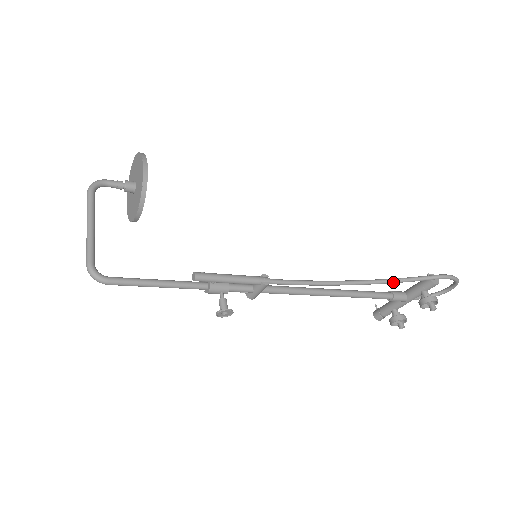
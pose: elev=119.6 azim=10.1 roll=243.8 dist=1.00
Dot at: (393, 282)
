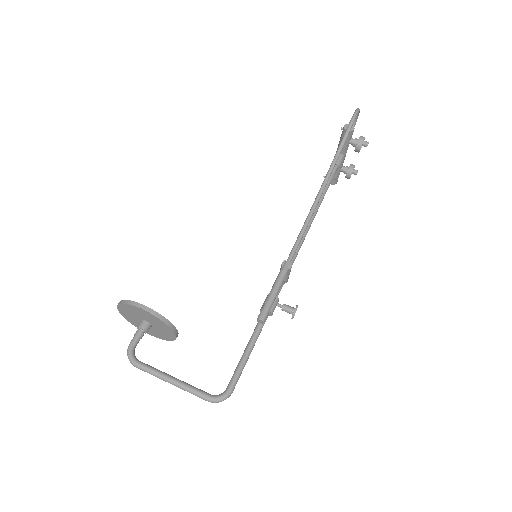
Dot at: (335, 163)
